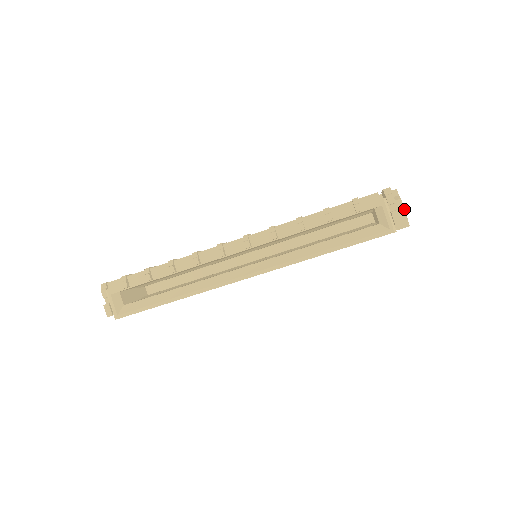
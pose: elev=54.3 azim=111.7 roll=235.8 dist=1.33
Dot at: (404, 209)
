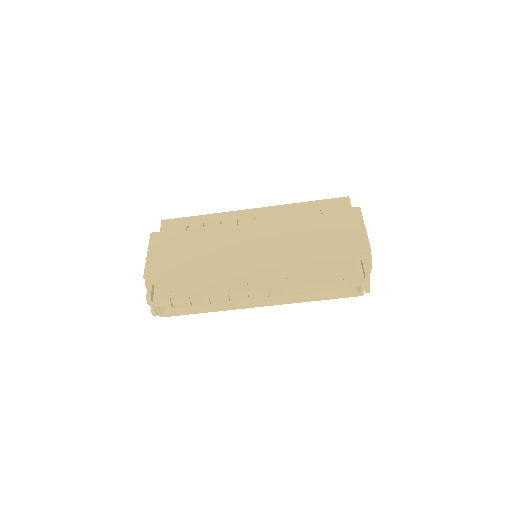
Dot at: occluded
